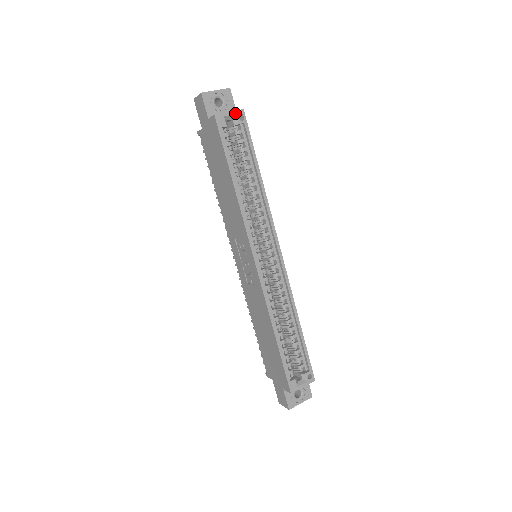
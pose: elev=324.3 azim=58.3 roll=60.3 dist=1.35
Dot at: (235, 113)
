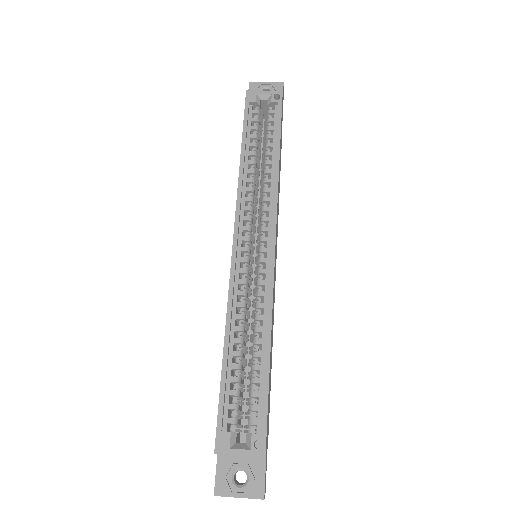
Dot at: (271, 93)
